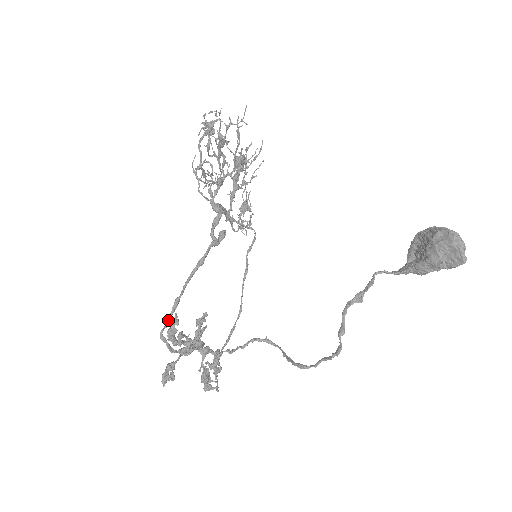
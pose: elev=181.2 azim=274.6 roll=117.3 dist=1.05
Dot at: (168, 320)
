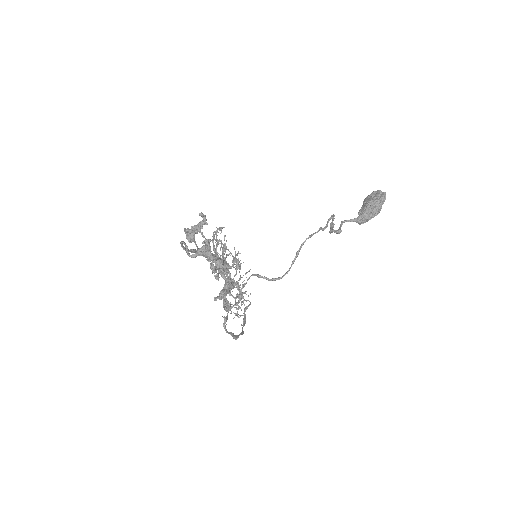
Dot at: occluded
